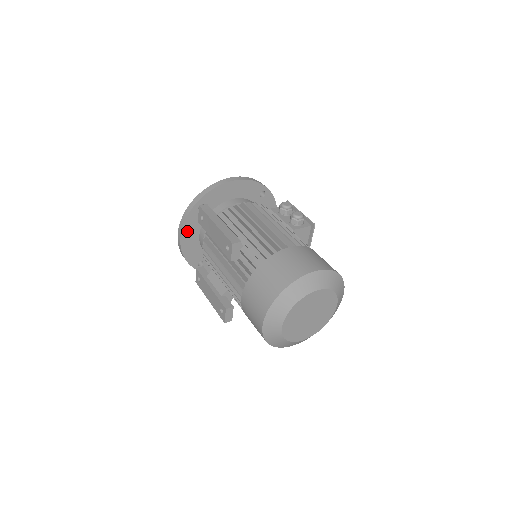
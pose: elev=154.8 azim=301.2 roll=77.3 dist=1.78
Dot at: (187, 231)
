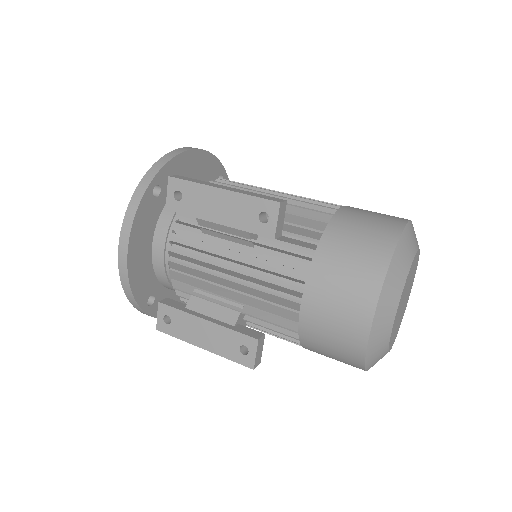
Dot at: (137, 236)
